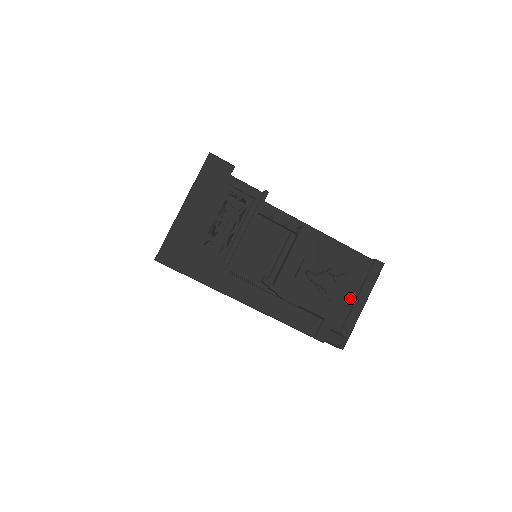
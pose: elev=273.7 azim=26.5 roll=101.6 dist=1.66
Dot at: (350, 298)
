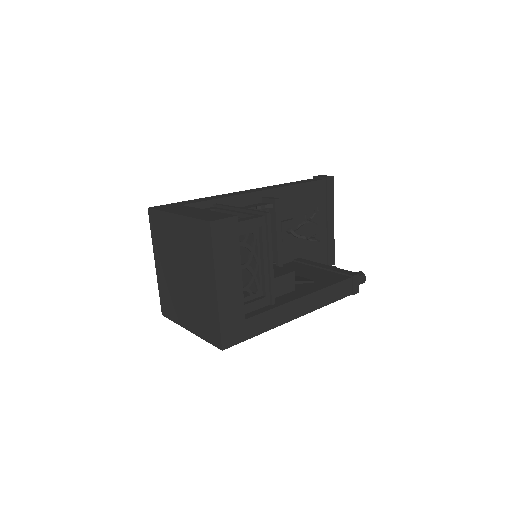
Dot at: (322, 223)
